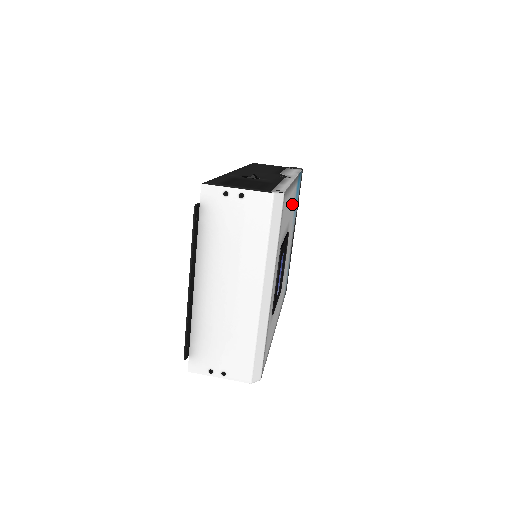
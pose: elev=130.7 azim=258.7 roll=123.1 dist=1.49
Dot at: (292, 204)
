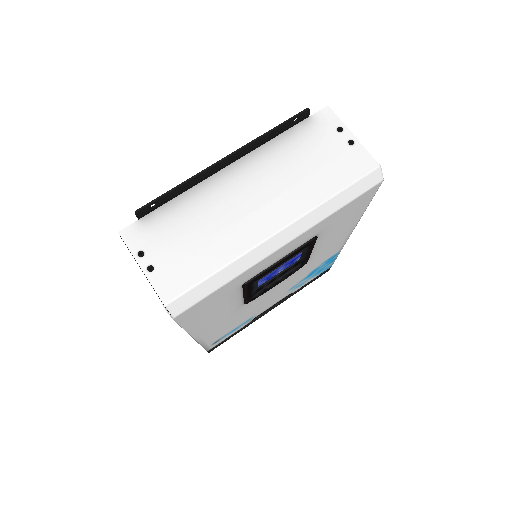
Dot at: (326, 252)
